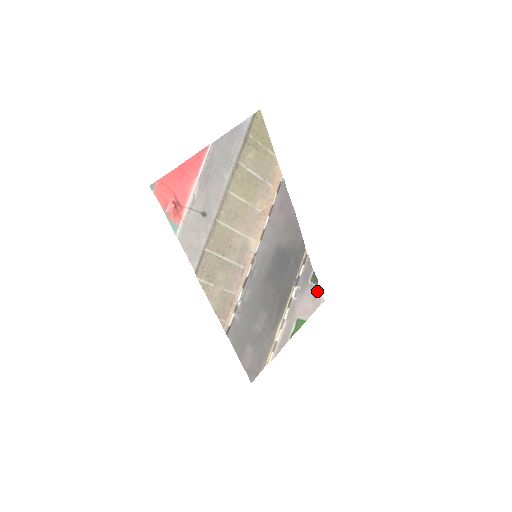
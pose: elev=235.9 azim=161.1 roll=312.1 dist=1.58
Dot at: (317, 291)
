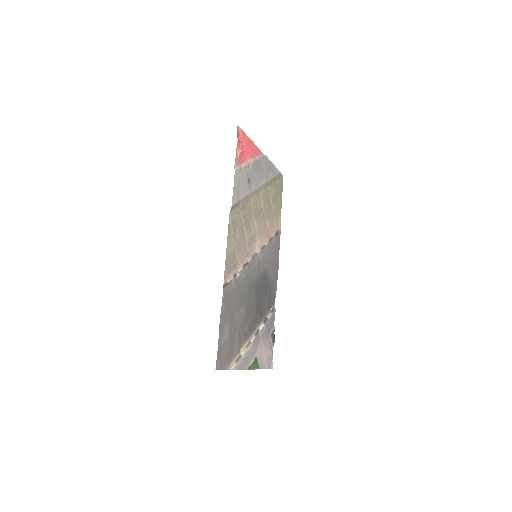
Dot at: (272, 351)
